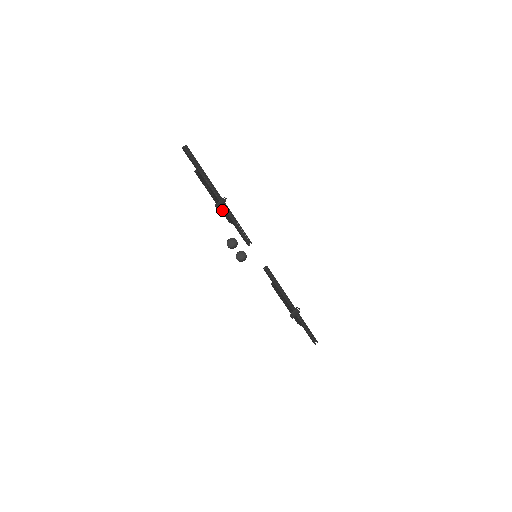
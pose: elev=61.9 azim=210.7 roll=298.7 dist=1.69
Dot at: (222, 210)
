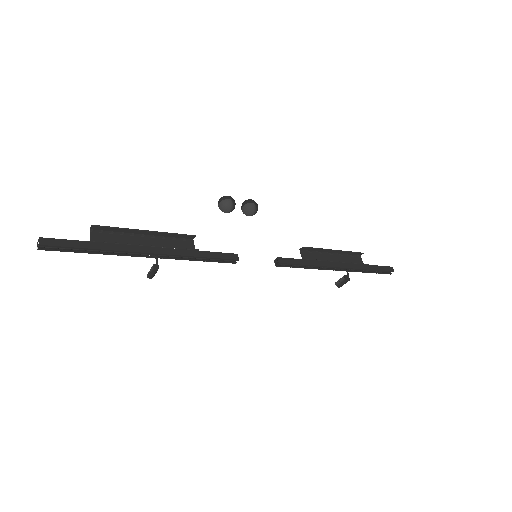
Dot at: (169, 246)
